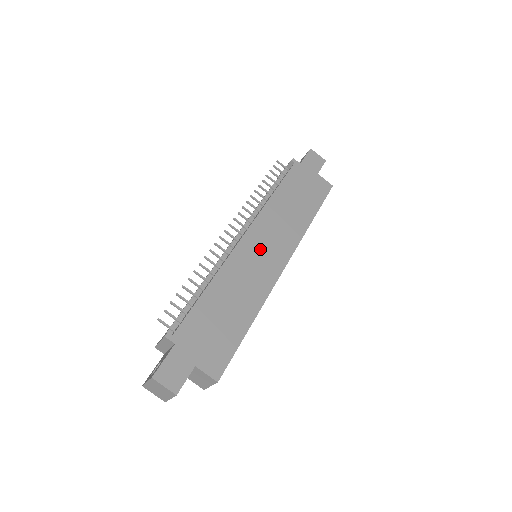
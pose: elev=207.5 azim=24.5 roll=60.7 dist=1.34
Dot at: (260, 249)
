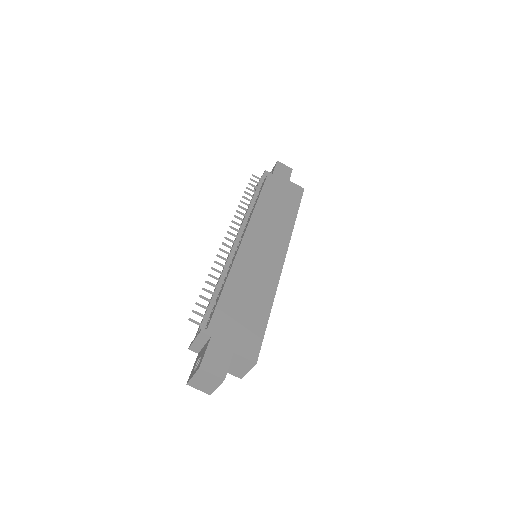
Dot at: (260, 247)
